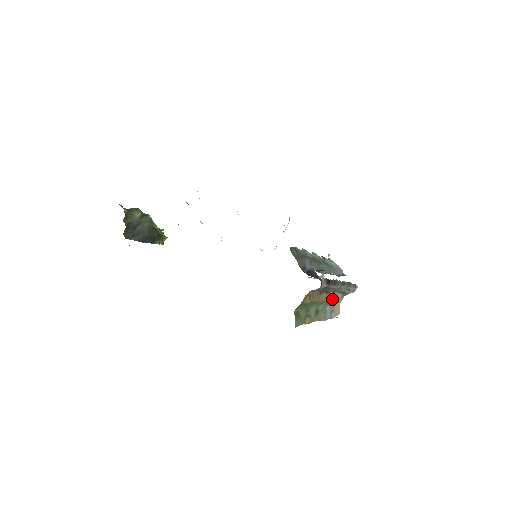
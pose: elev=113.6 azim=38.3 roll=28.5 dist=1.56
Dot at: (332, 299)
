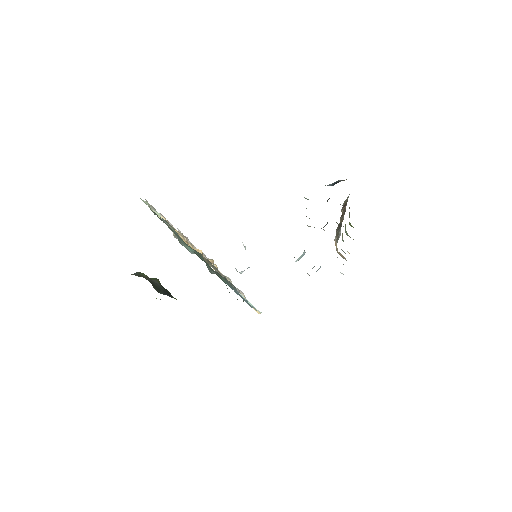
Dot at: occluded
